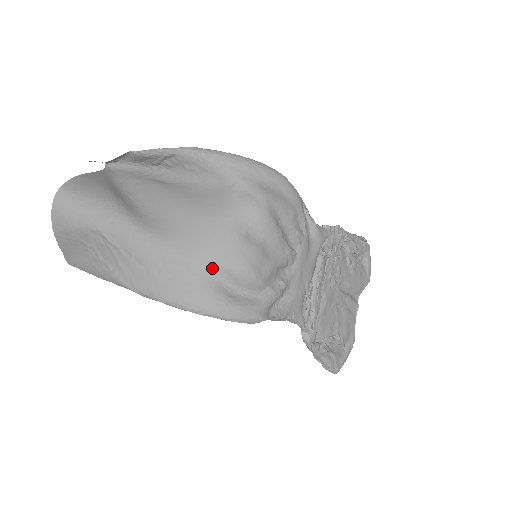
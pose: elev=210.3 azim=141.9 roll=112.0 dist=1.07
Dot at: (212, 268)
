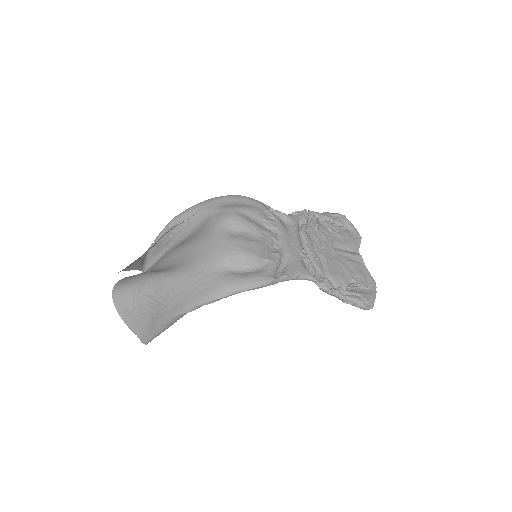
Dot at: (218, 265)
